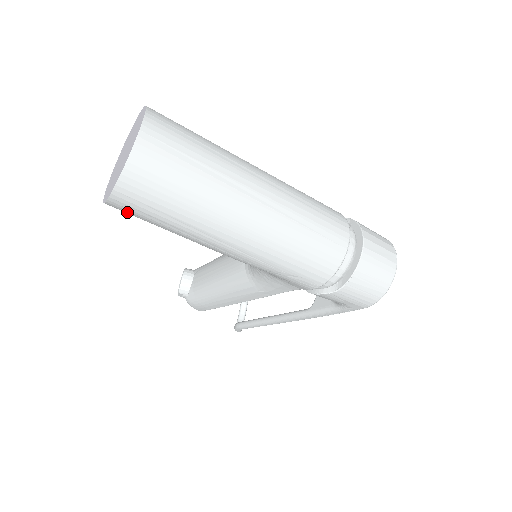
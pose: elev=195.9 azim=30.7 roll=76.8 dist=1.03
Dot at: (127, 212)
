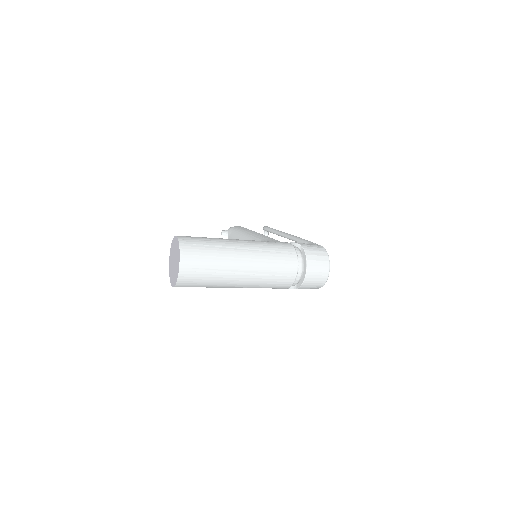
Dot at: occluded
